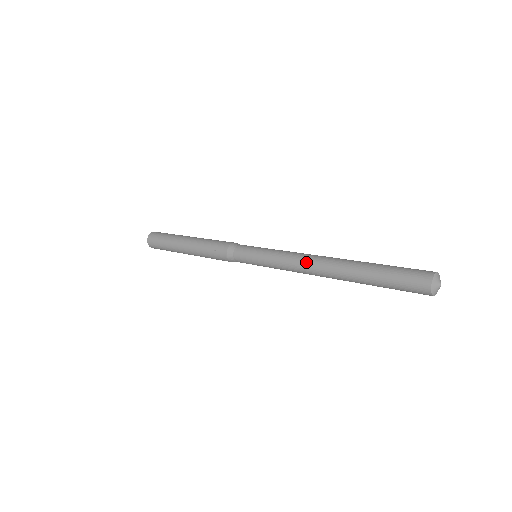
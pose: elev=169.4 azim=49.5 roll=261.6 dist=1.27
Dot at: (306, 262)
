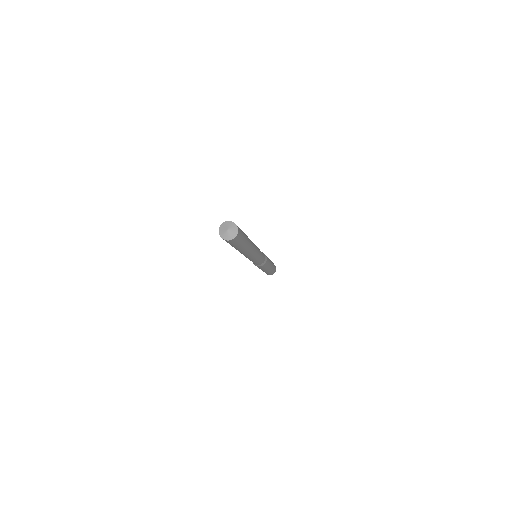
Dot at: occluded
